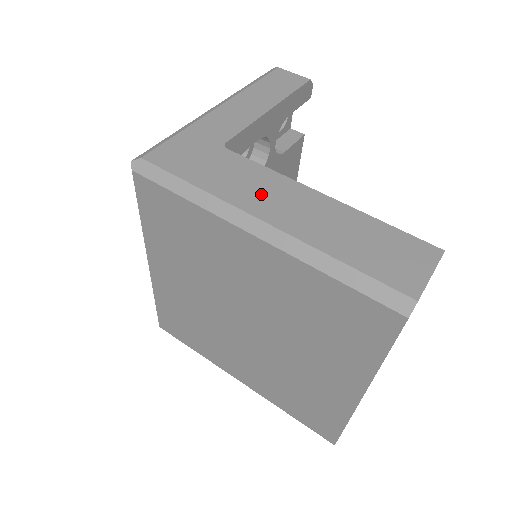
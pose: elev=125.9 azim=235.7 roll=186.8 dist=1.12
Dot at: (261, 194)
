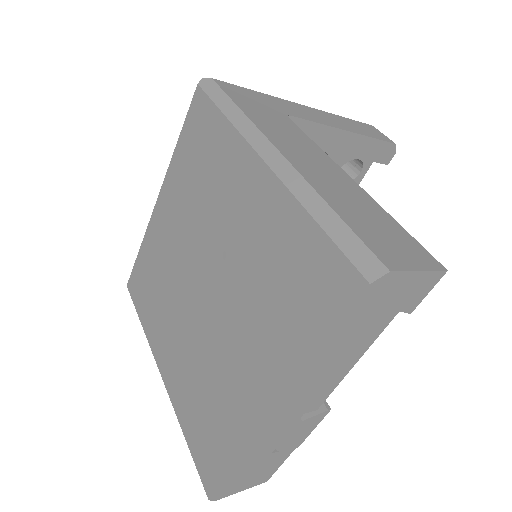
Dot at: (293, 144)
